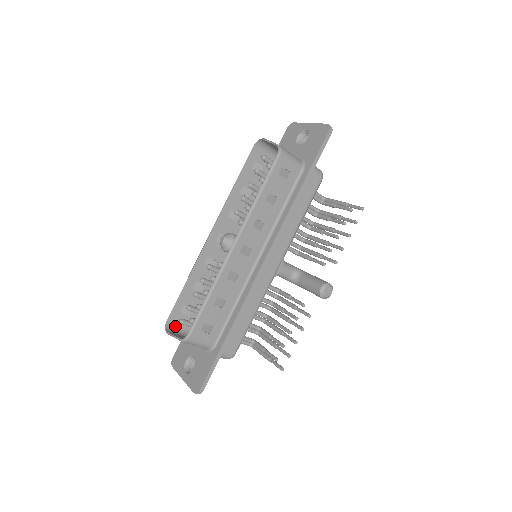
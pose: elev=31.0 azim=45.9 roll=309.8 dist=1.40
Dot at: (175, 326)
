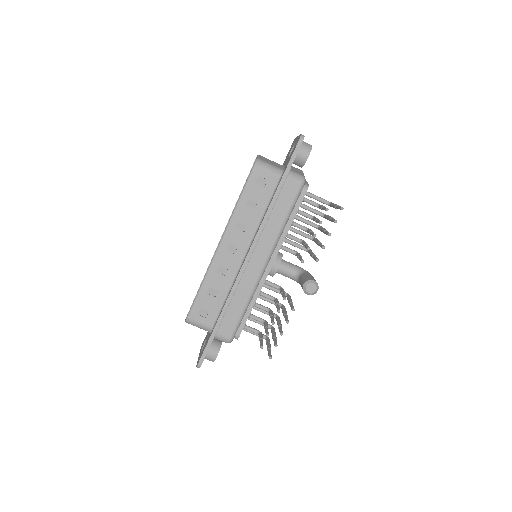
Dot at: occluded
